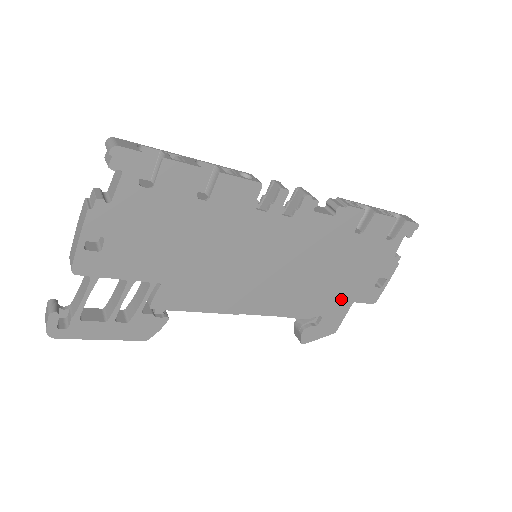
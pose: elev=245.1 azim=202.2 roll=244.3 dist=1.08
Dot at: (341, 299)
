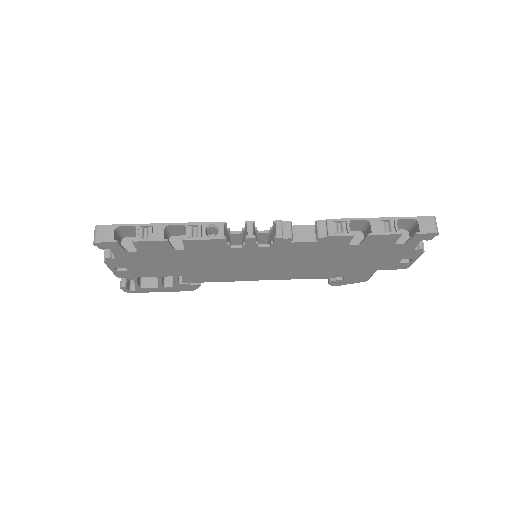
Dot at: (361, 270)
